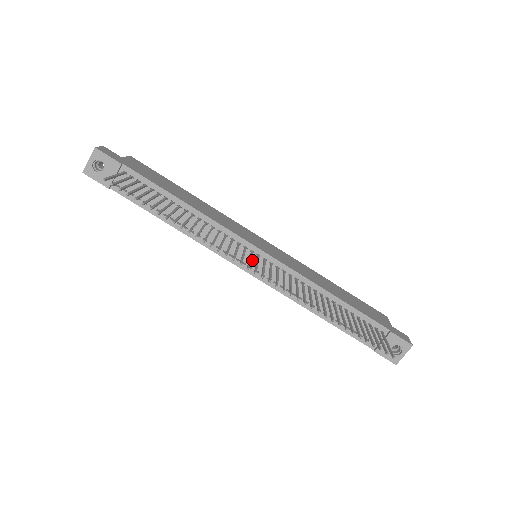
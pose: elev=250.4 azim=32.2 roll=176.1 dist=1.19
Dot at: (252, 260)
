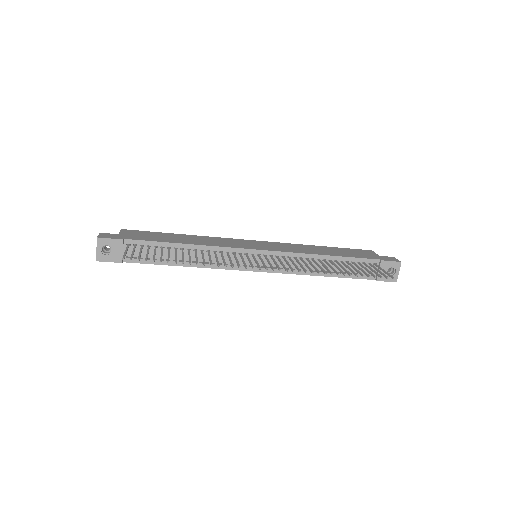
Dot at: occluded
